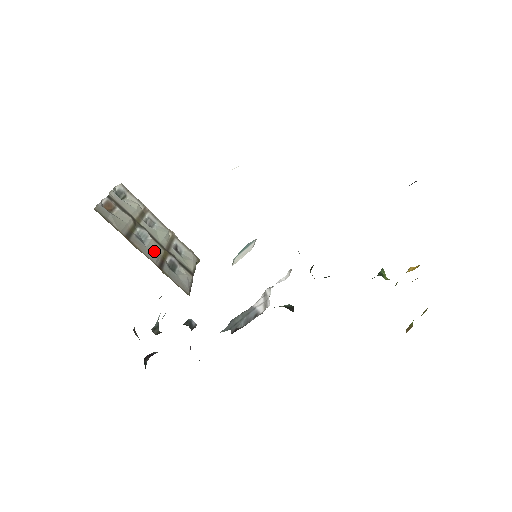
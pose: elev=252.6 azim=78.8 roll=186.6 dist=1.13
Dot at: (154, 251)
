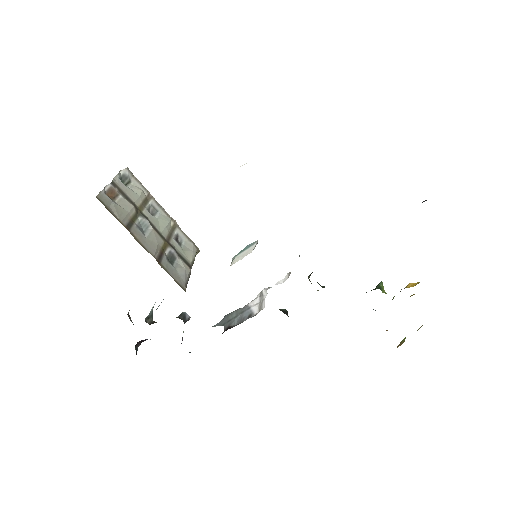
Dot at: (154, 242)
